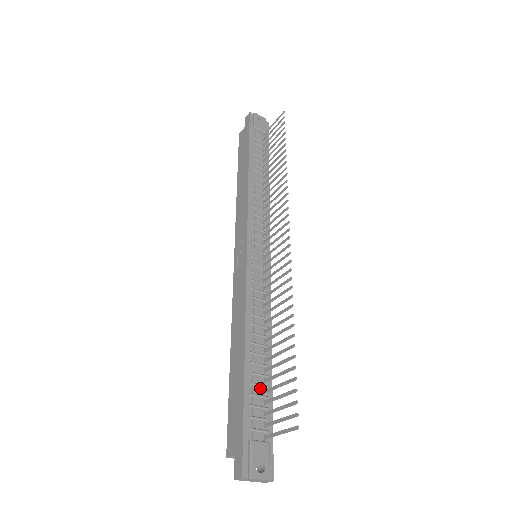
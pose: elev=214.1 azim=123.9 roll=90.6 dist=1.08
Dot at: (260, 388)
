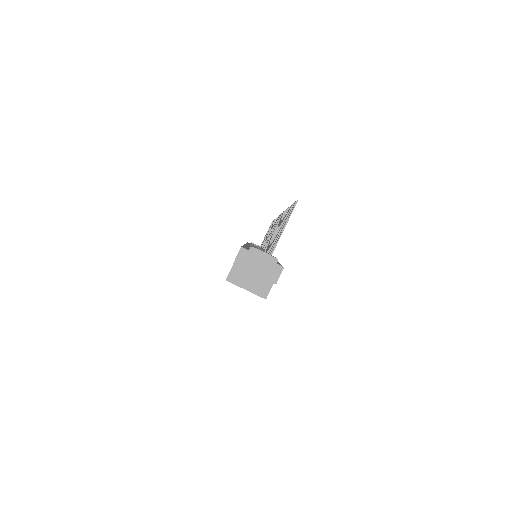
Dot at: occluded
